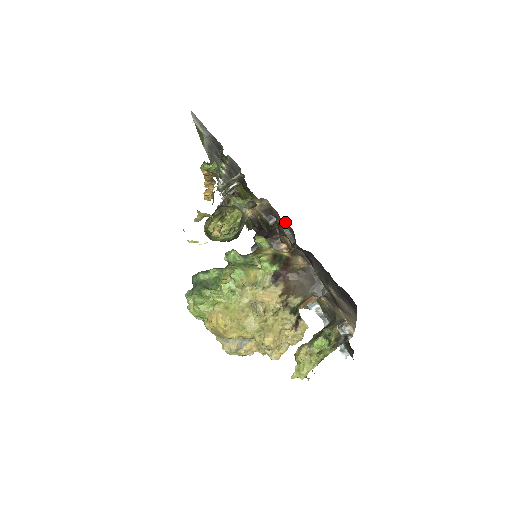
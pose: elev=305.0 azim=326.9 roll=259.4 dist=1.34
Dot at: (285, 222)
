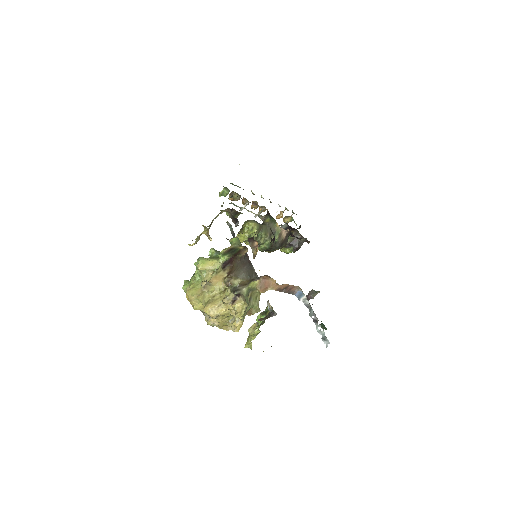
Dot at: occluded
